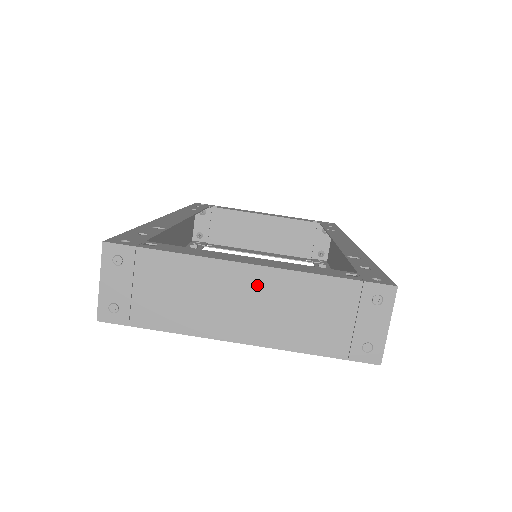
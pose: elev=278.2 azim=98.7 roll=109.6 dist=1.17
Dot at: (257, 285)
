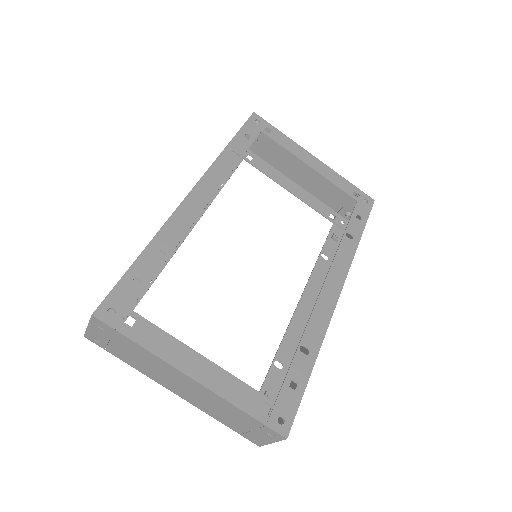
Dot at: (194, 387)
